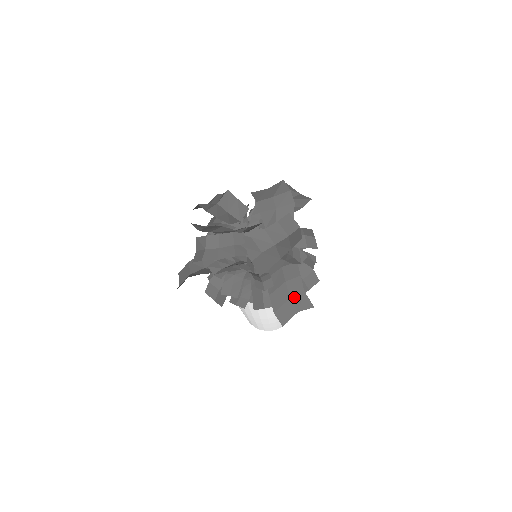
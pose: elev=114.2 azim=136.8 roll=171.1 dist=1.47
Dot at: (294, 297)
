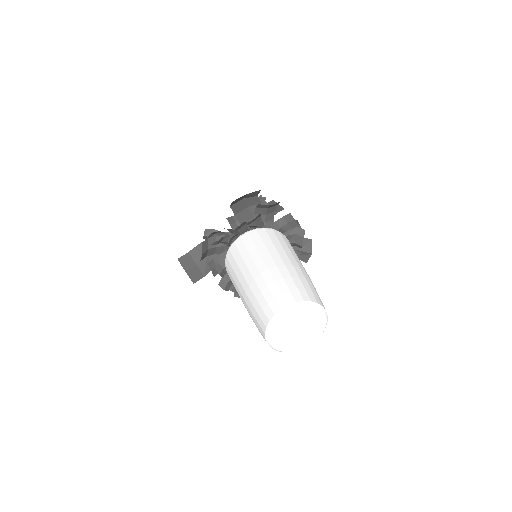
Dot at: (247, 198)
